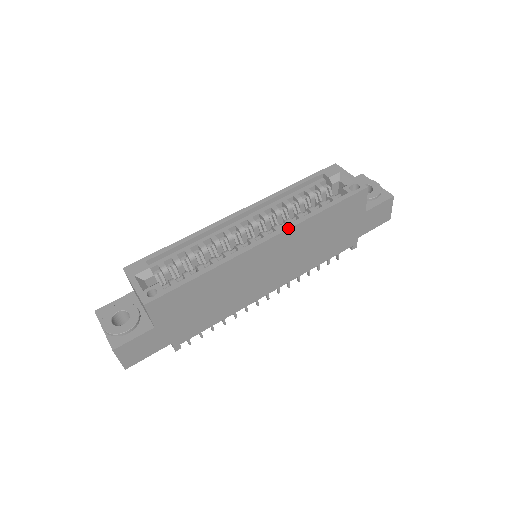
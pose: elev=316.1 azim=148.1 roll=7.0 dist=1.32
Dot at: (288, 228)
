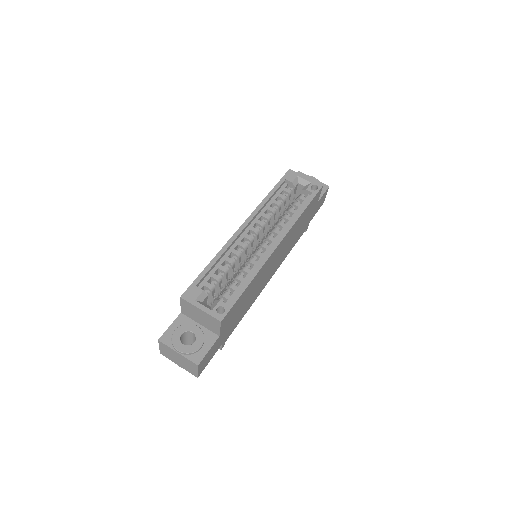
Dot at: (288, 231)
